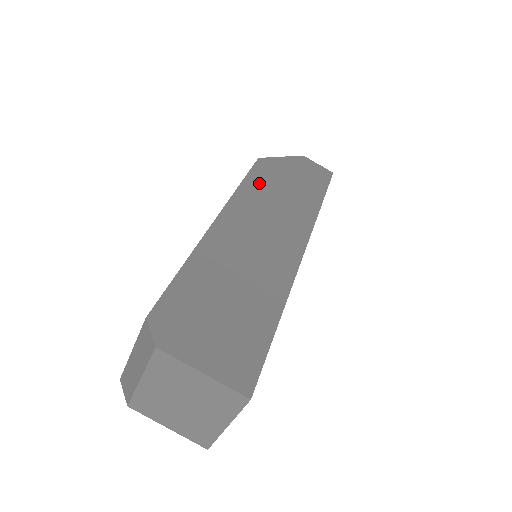
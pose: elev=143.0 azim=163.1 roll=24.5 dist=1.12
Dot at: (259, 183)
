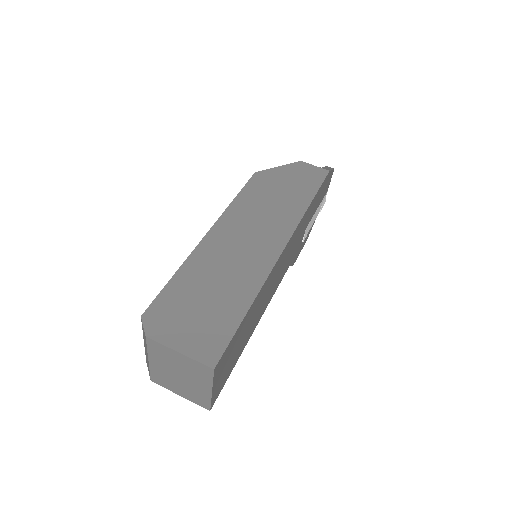
Dot at: (251, 195)
